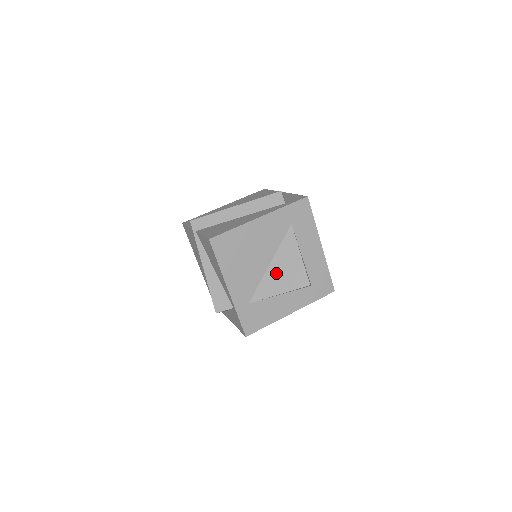
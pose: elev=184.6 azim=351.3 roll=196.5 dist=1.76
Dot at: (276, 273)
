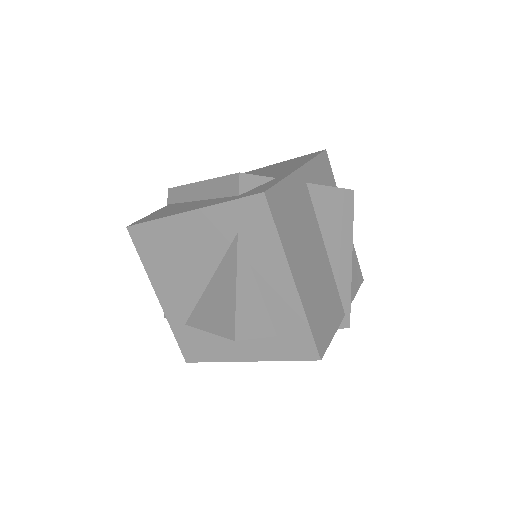
Dot at: (211, 300)
